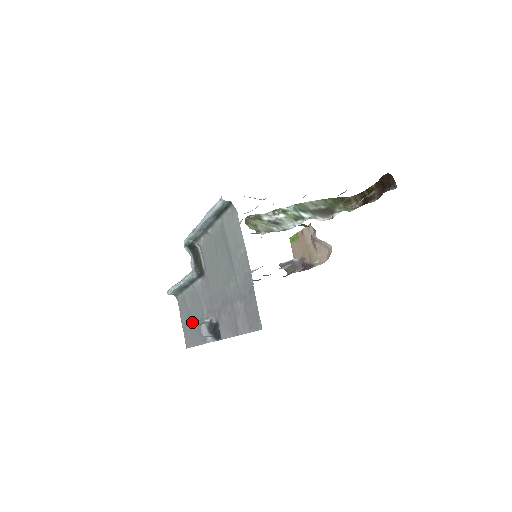
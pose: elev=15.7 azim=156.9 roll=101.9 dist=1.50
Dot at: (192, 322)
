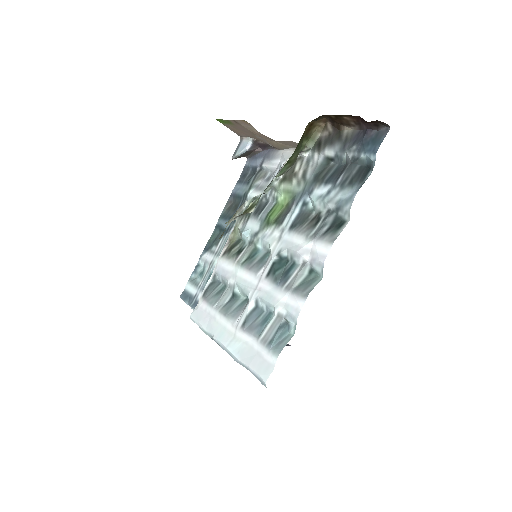
Dot at: occluded
